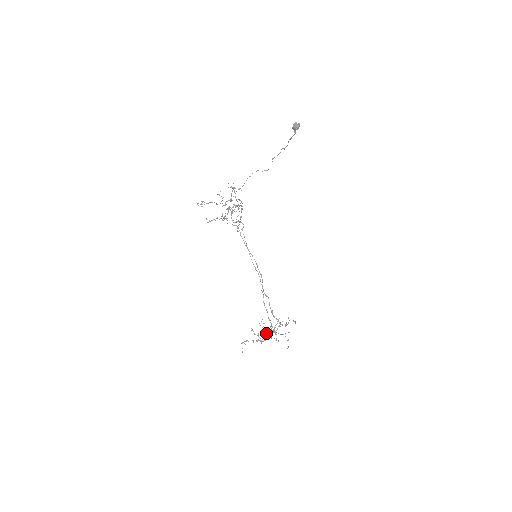
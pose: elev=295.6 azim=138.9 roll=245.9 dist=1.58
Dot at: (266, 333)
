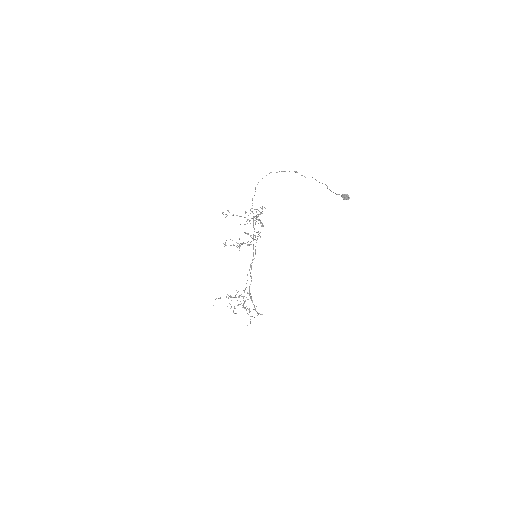
Dot at: (238, 297)
